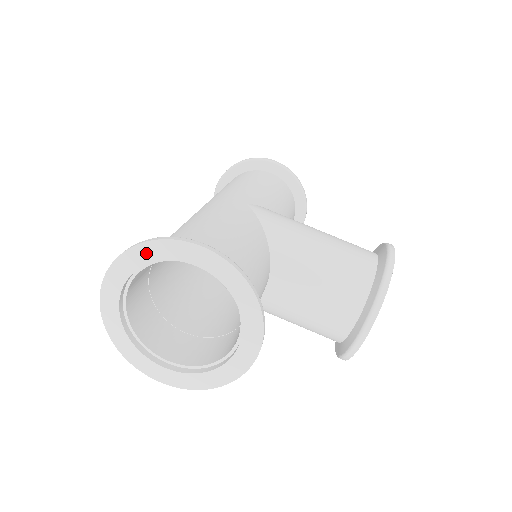
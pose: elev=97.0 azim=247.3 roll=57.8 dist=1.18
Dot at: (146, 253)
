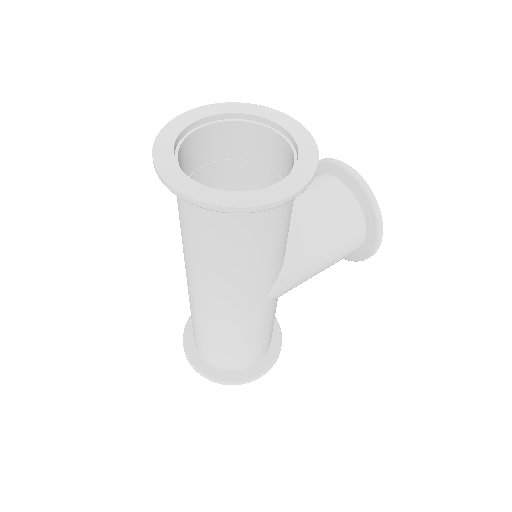
Dot at: (167, 136)
